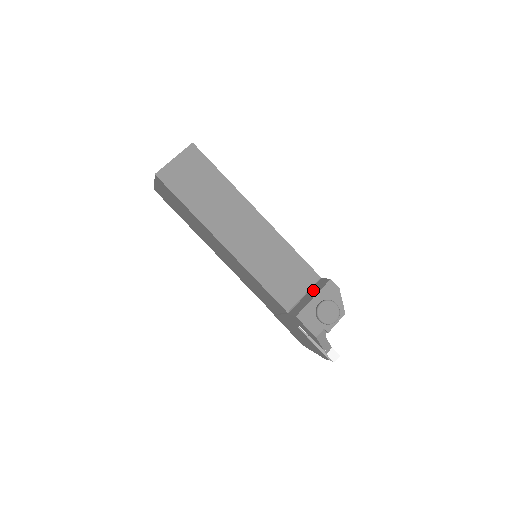
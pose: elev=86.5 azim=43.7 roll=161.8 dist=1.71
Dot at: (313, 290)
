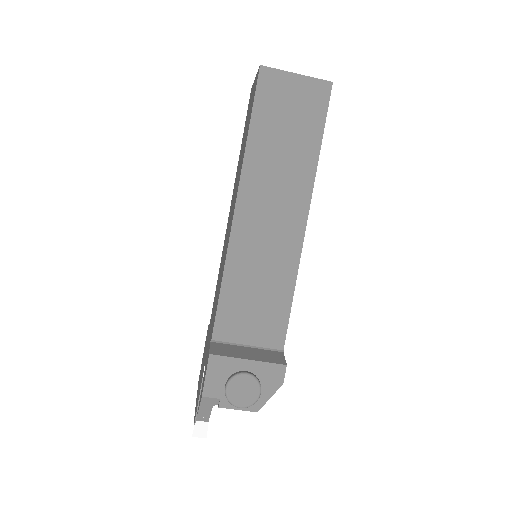
Dot at: (260, 352)
